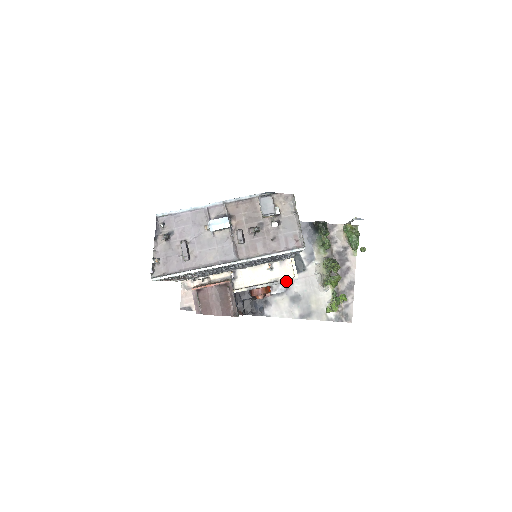
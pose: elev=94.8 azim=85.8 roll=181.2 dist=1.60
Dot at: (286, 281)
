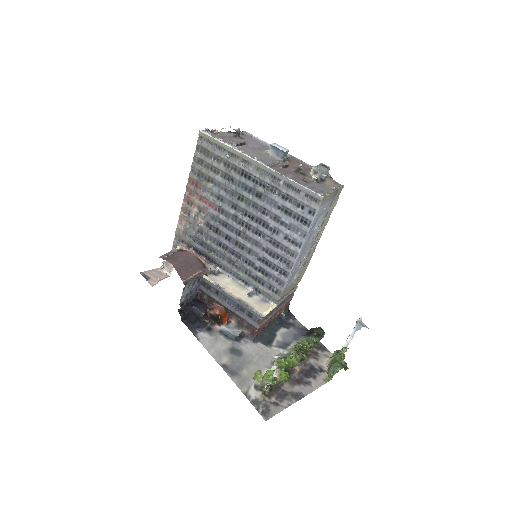
Dot at: (252, 309)
